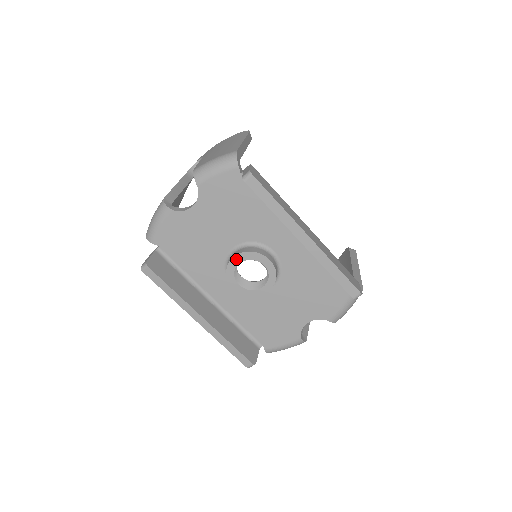
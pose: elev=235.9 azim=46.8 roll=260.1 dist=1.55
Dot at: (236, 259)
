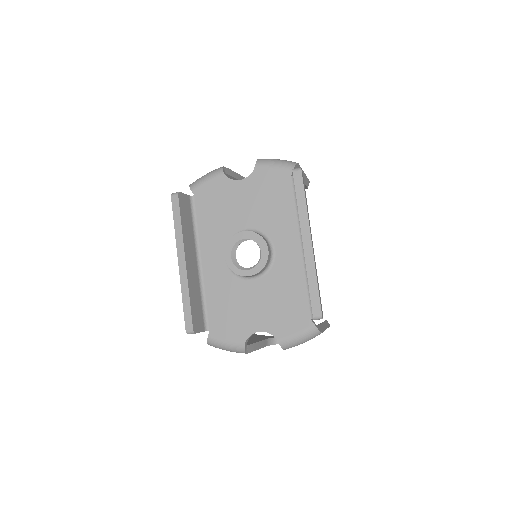
Dot at: (244, 234)
